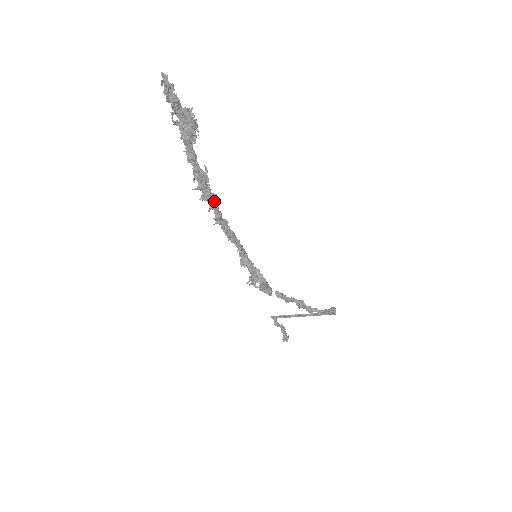
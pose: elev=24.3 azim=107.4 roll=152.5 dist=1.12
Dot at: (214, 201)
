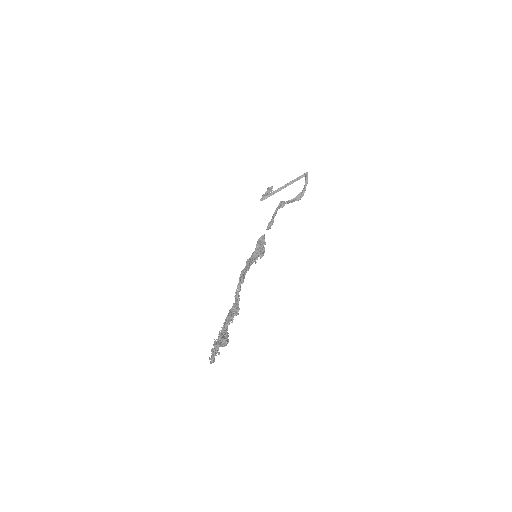
Dot at: (237, 312)
